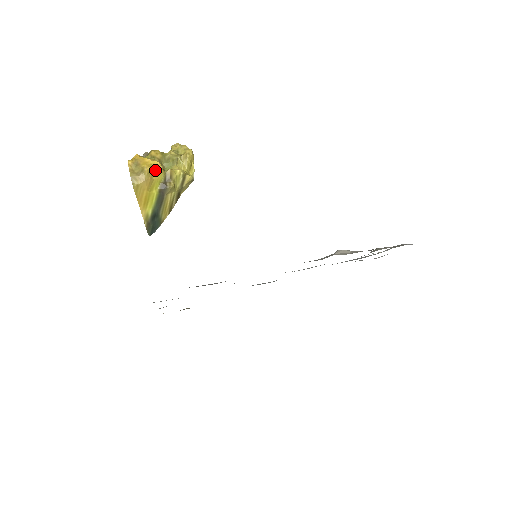
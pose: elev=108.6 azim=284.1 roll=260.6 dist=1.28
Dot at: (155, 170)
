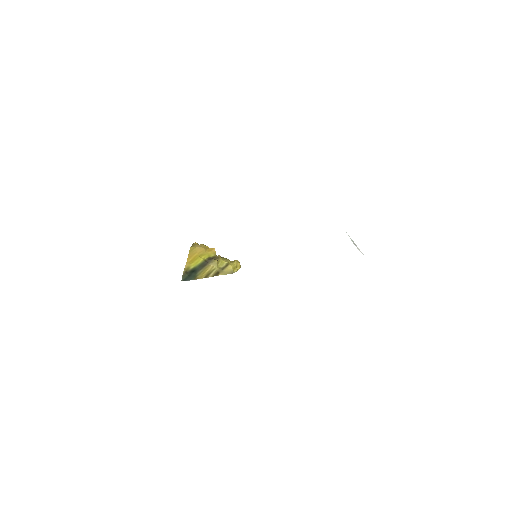
Dot at: (210, 249)
